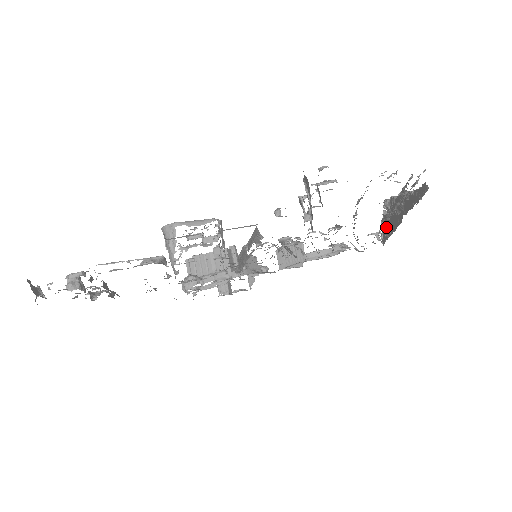
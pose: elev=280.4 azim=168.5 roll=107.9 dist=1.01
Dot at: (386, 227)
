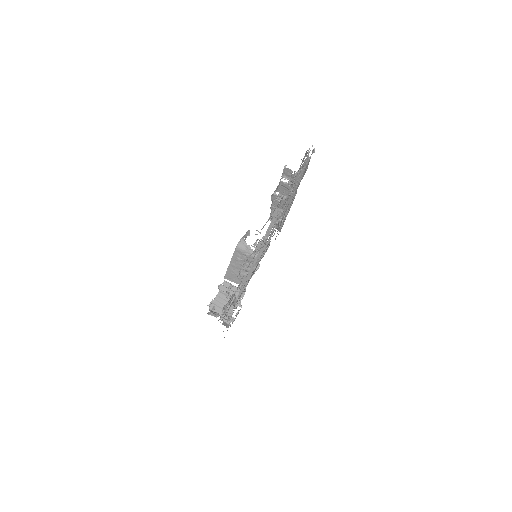
Dot at: occluded
